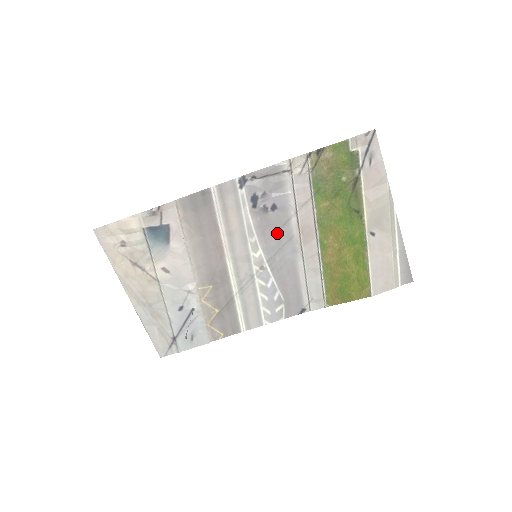
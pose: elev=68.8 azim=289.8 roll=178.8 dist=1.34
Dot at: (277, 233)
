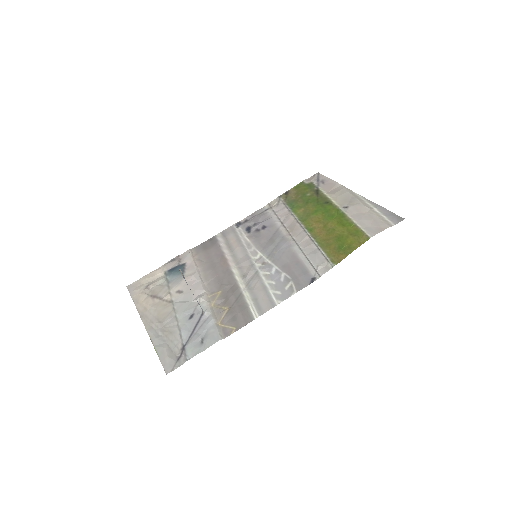
Dot at: (271, 239)
